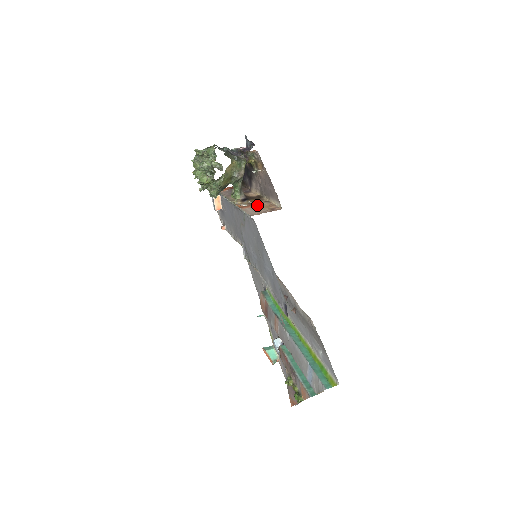
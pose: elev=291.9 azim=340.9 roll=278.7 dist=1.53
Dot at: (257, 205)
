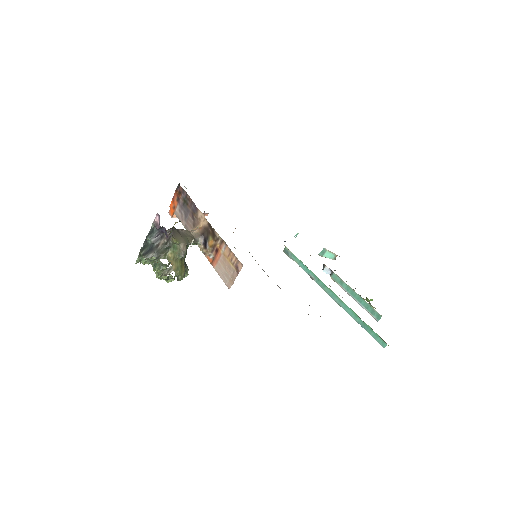
Dot at: (220, 256)
